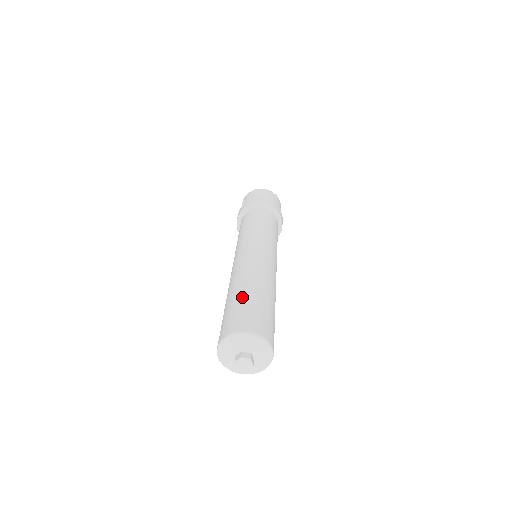
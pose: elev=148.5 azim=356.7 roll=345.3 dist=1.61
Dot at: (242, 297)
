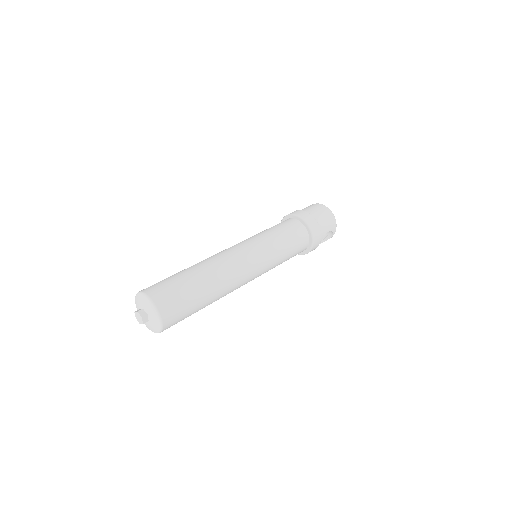
Dot at: (183, 274)
